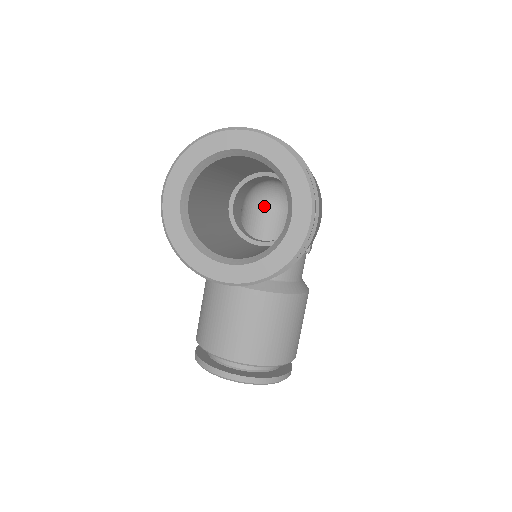
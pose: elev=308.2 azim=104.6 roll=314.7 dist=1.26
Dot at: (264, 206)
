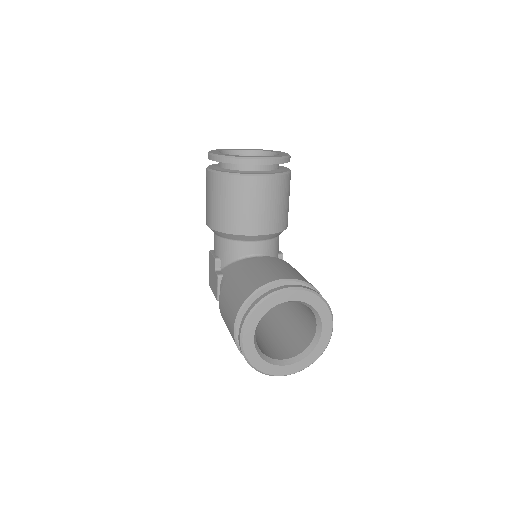
Dot at: occluded
